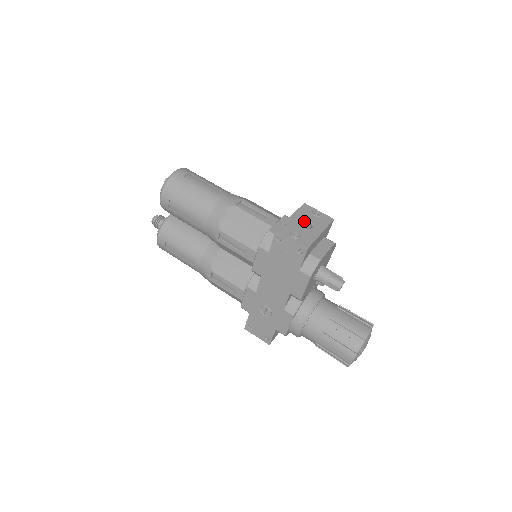
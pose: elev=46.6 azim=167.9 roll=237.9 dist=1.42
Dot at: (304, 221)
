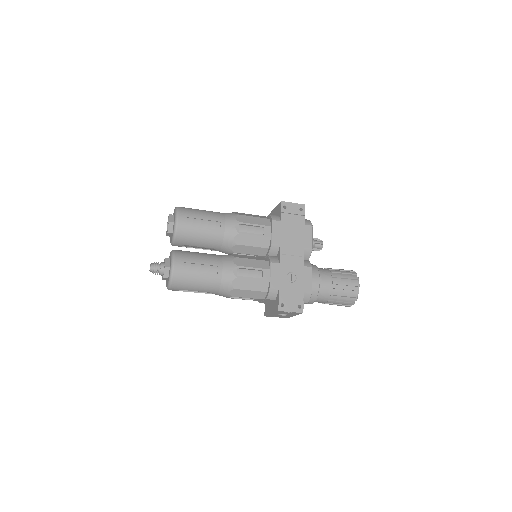
Dot at: occluded
